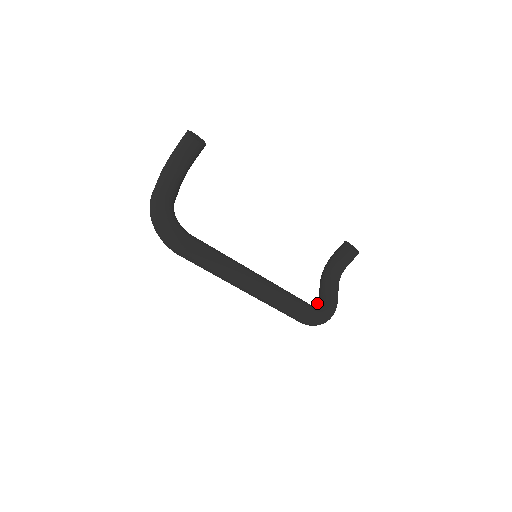
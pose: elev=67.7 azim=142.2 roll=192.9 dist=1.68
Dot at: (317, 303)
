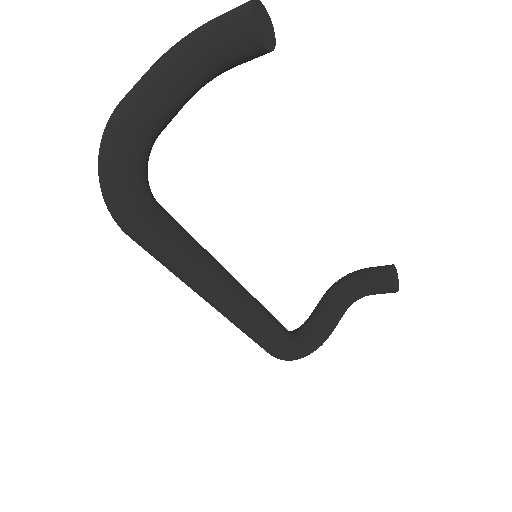
Dot at: (304, 328)
